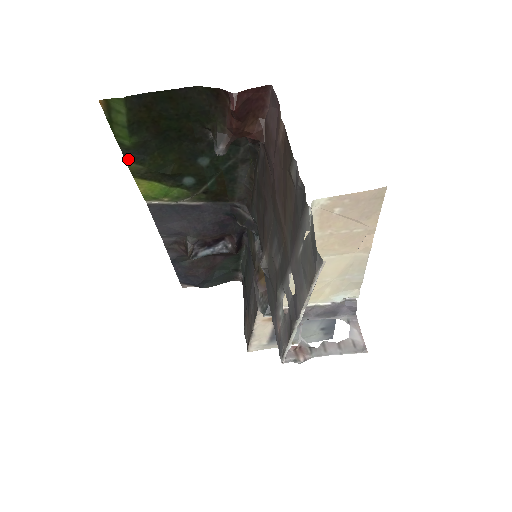
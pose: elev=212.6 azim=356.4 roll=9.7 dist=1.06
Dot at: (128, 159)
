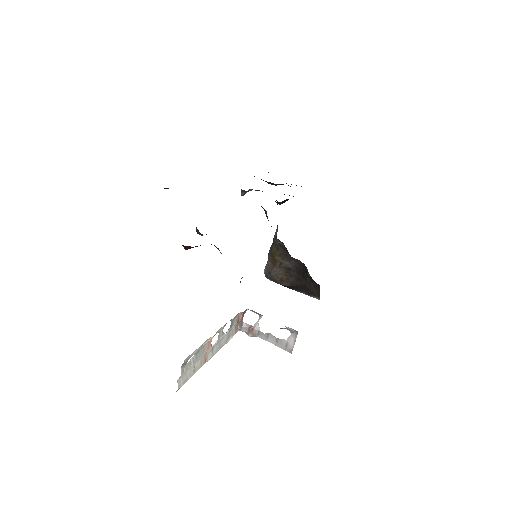
Dot at: occluded
